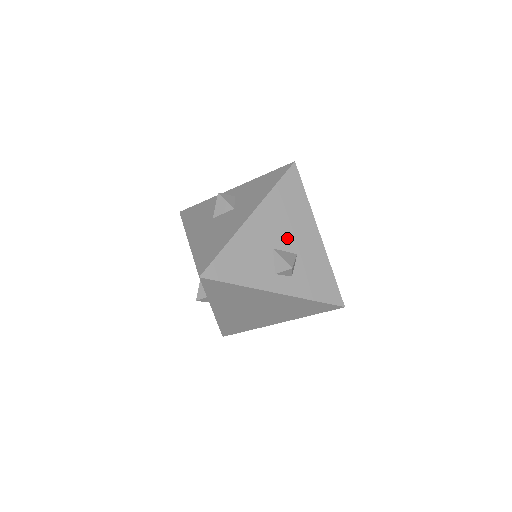
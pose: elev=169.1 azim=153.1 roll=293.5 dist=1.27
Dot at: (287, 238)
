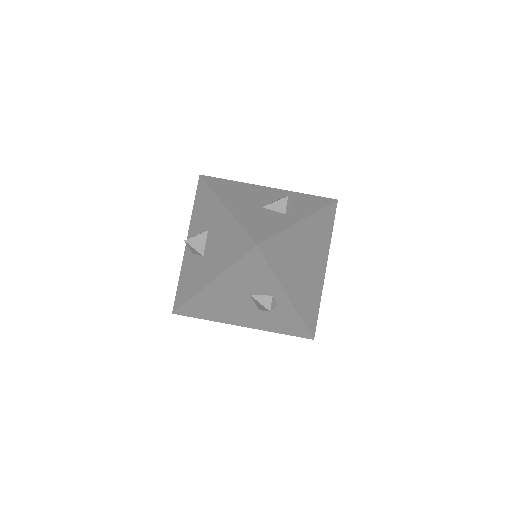
Dot at: (259, 199)
